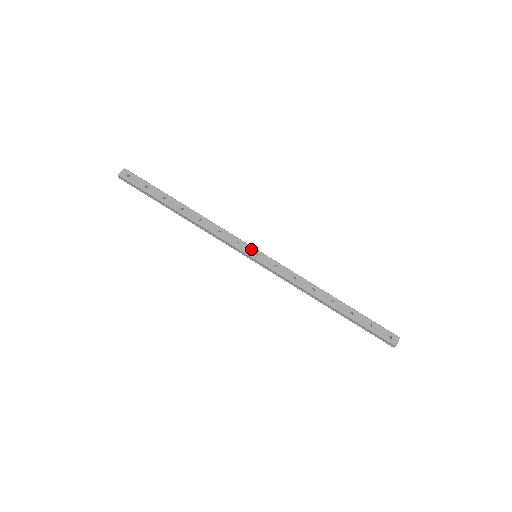
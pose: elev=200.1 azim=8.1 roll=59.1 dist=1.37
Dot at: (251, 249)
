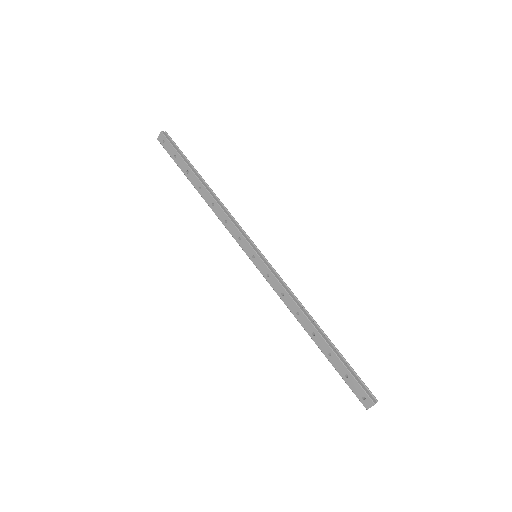
Dot at: (250, 249)
